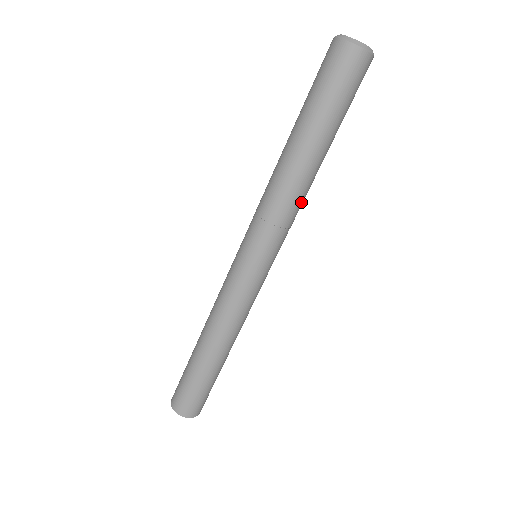
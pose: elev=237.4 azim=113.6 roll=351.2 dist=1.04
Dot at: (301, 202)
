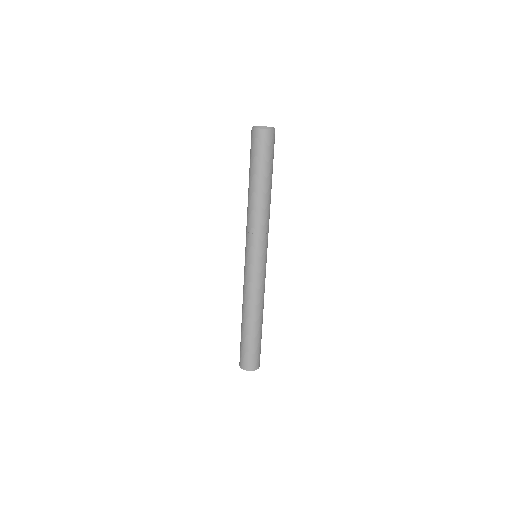
Dot at: (268, 217)
